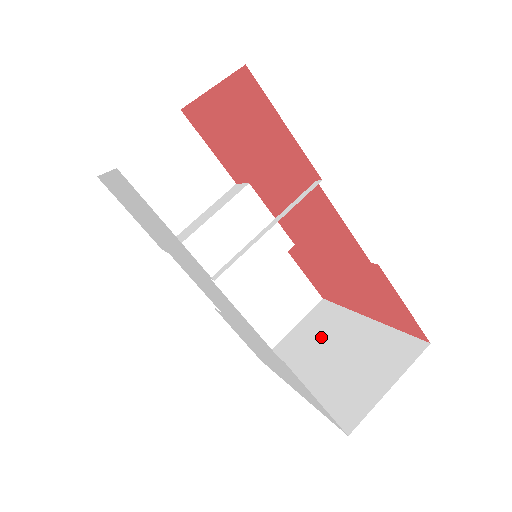
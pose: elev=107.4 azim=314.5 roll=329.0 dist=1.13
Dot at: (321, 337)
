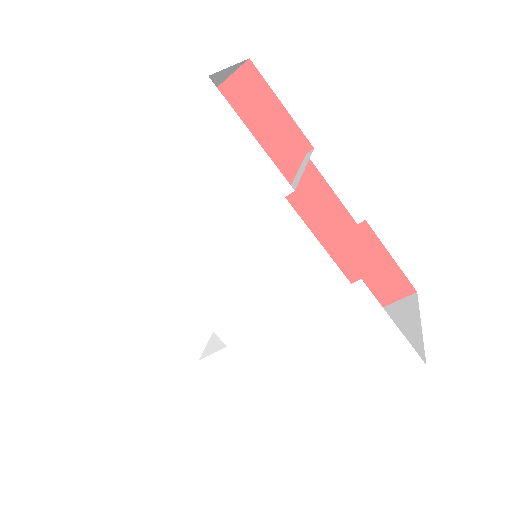
Dot at: occluded
